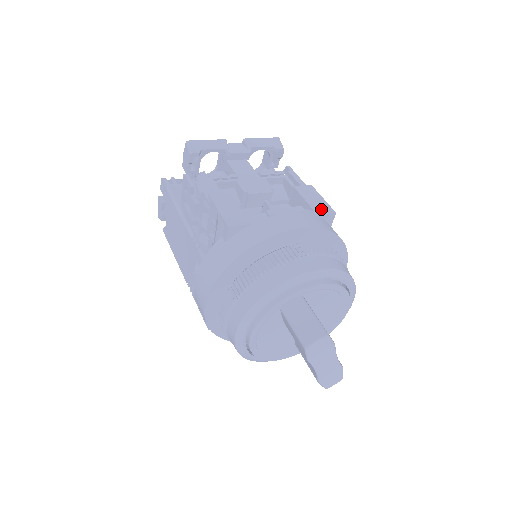
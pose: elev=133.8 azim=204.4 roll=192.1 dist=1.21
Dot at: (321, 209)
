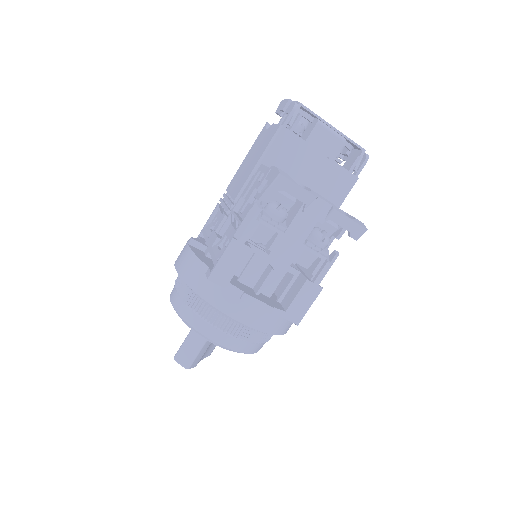
Dot at: (293, 315)
